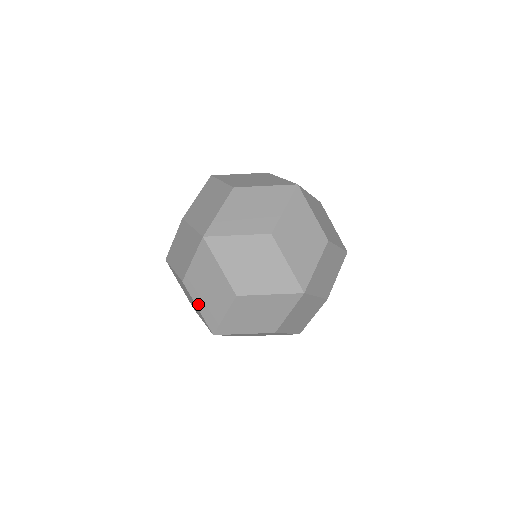
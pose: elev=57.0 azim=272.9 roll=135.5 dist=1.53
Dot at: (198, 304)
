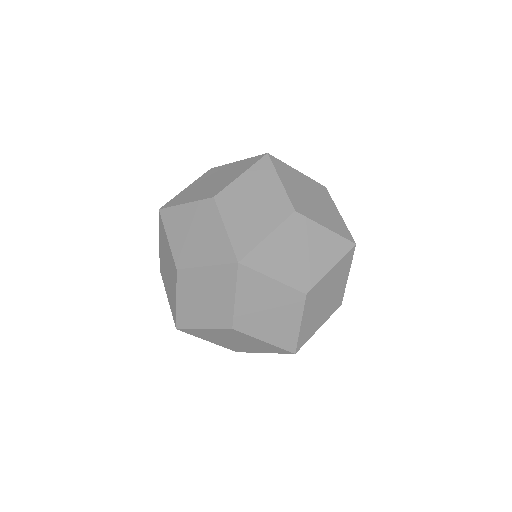
Dot at: (228, 223)
